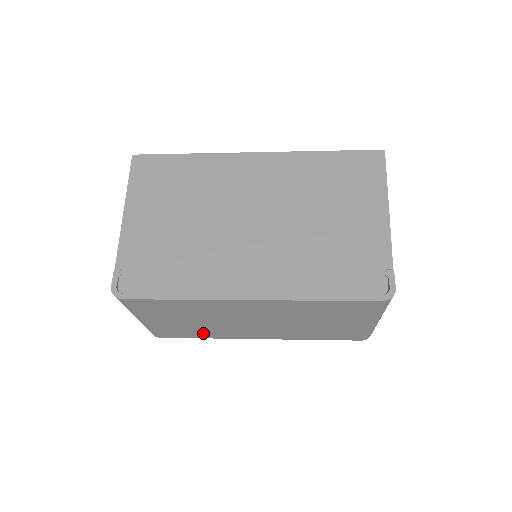
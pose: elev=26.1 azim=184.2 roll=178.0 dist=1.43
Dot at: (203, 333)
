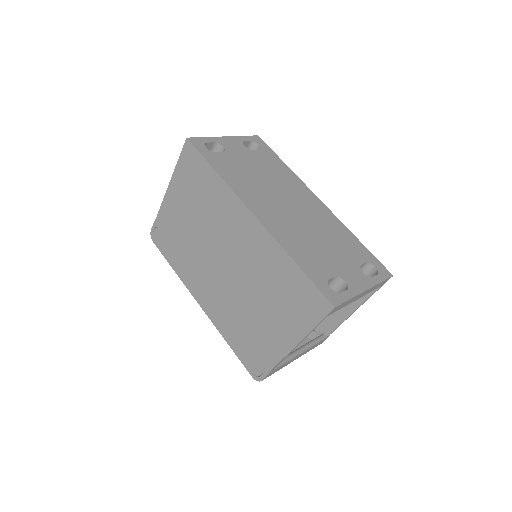
Dot at: occluded
